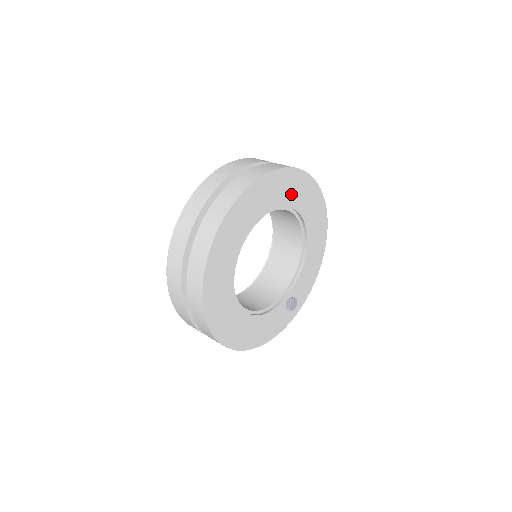
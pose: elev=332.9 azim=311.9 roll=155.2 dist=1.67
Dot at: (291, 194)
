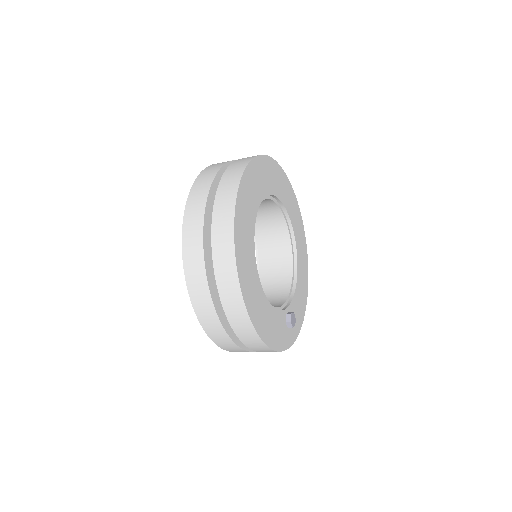
Dot at: (288, 201)
